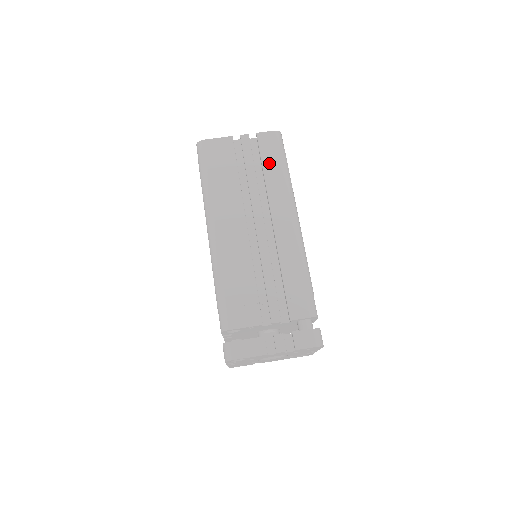
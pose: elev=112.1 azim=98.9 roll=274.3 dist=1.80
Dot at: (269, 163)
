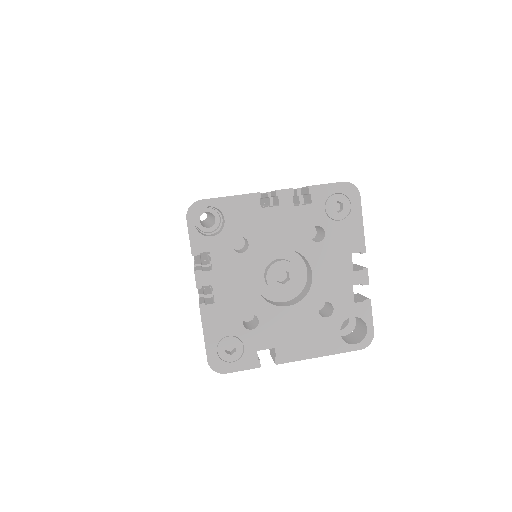
Dot at: occluded
